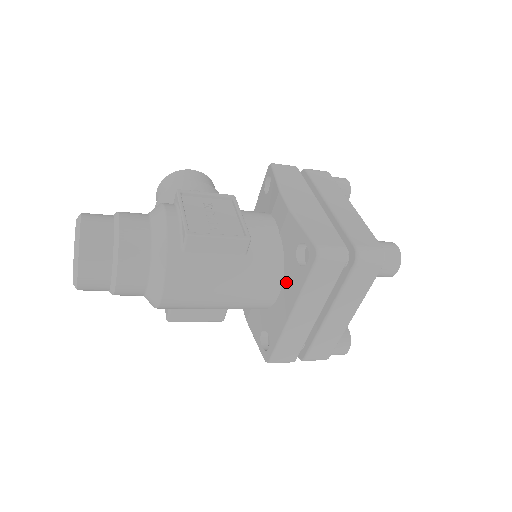
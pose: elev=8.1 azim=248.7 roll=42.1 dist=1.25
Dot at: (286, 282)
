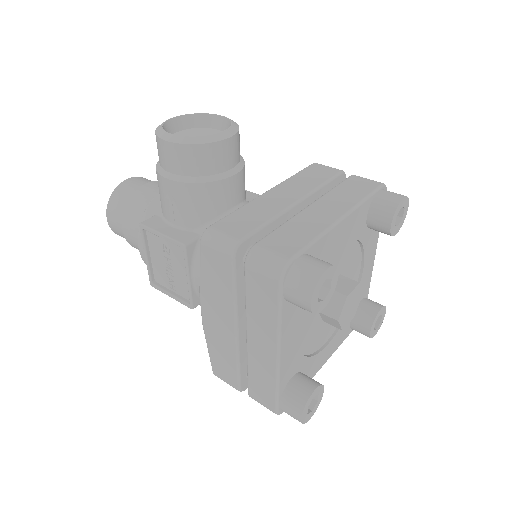
Dot at: occluded
